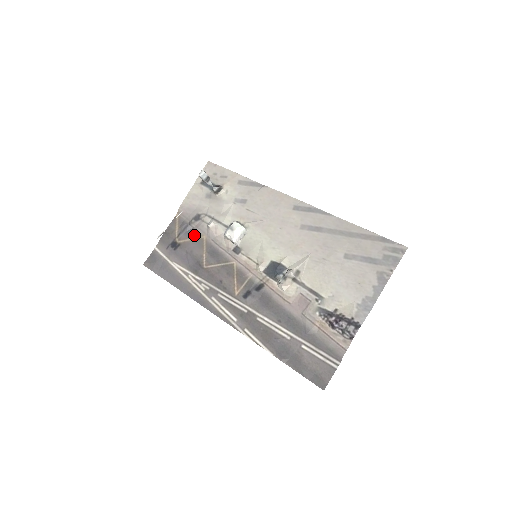
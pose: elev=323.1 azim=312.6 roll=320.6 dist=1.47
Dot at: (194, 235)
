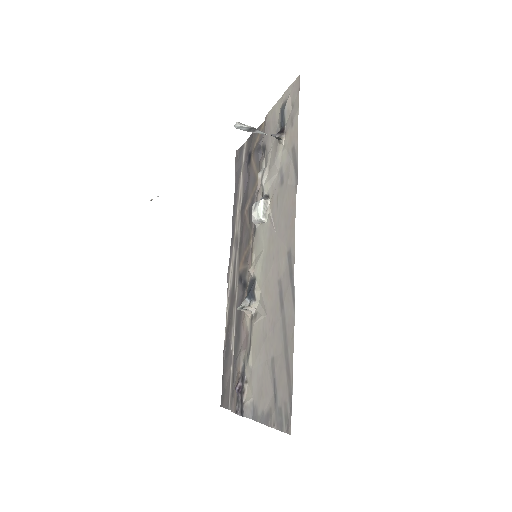
Dot at: (257, 166)
